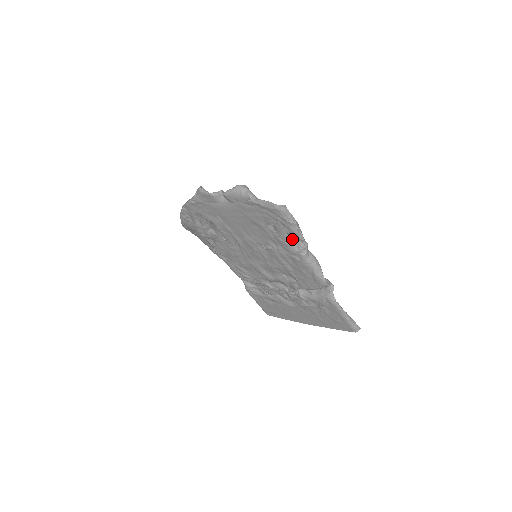
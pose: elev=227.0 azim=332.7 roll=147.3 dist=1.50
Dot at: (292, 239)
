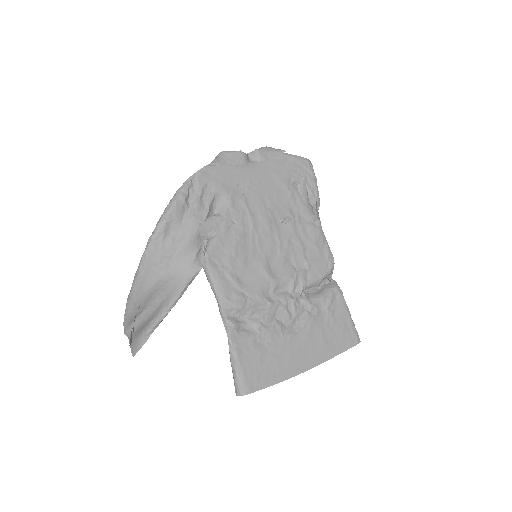
Dot at: (309, 203)
